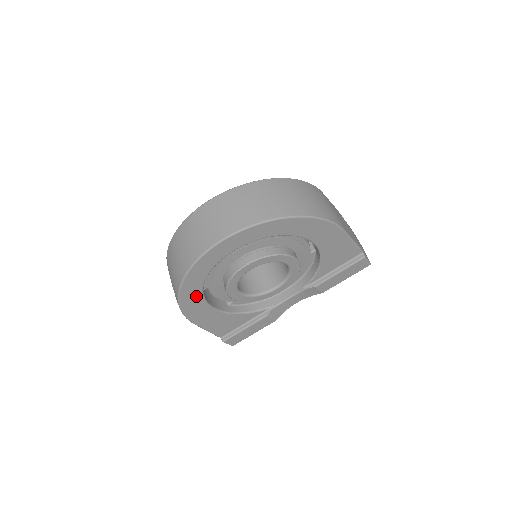
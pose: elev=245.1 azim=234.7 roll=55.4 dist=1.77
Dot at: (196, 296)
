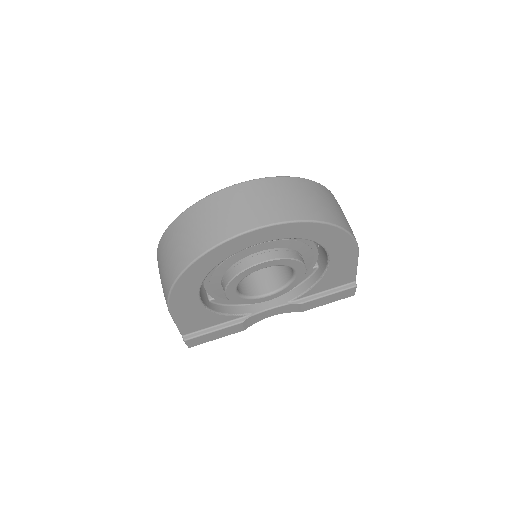
Dot at: (195, 281)
